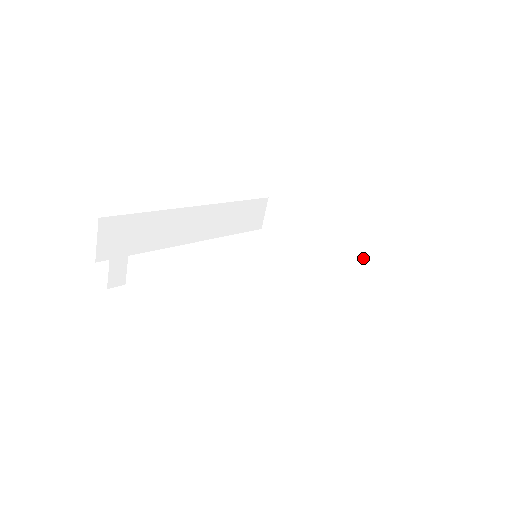
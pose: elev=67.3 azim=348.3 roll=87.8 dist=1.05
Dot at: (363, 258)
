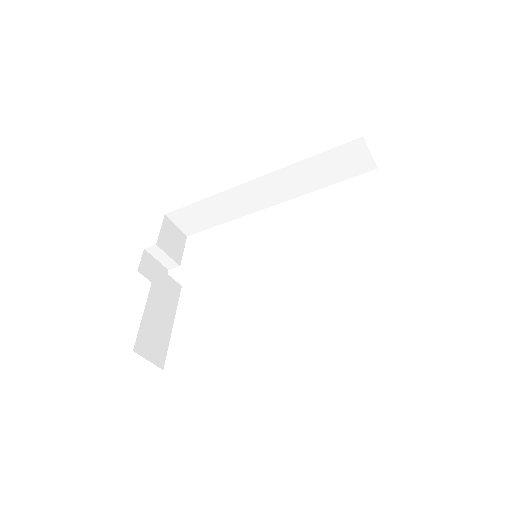
Dot at: occluded
